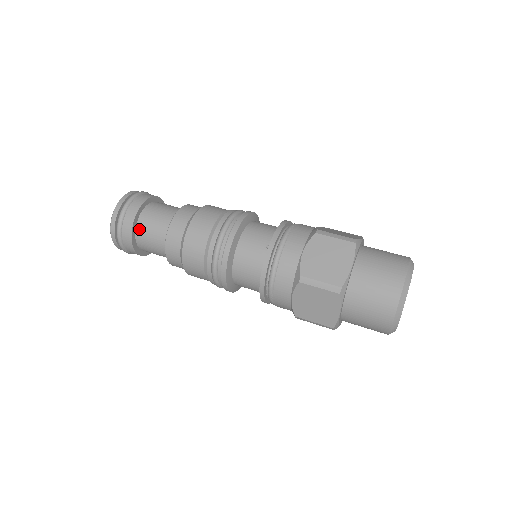
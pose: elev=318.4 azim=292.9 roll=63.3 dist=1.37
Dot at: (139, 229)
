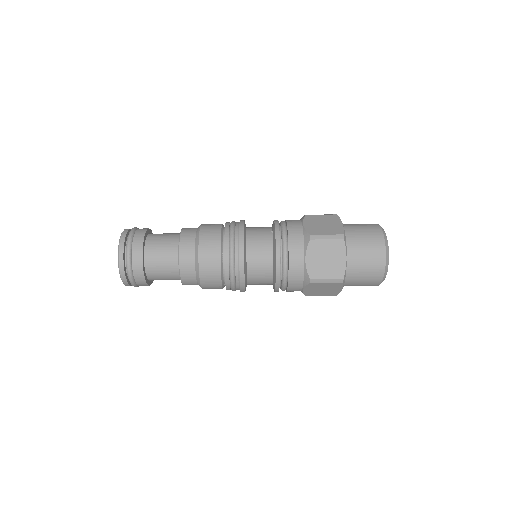
Dot at: (148, 247)
